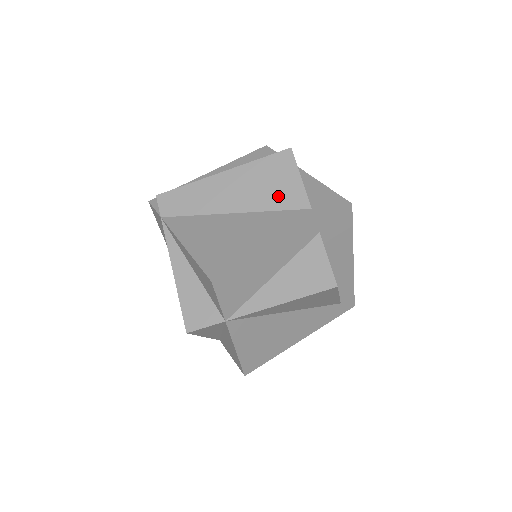
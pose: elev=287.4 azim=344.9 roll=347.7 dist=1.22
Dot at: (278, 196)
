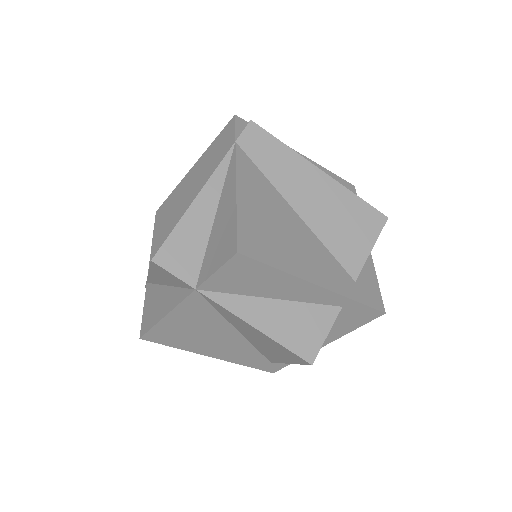
Dot at: (342, 241)
